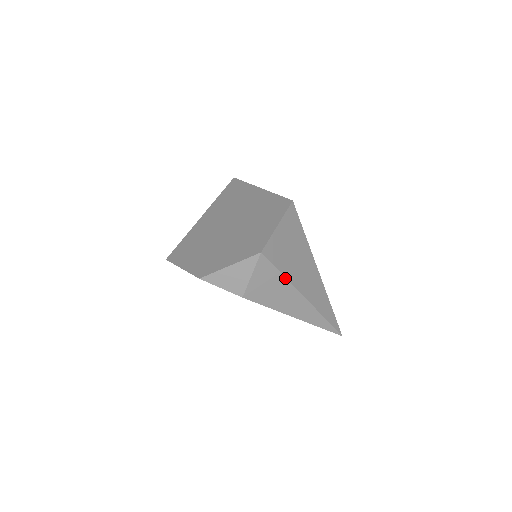
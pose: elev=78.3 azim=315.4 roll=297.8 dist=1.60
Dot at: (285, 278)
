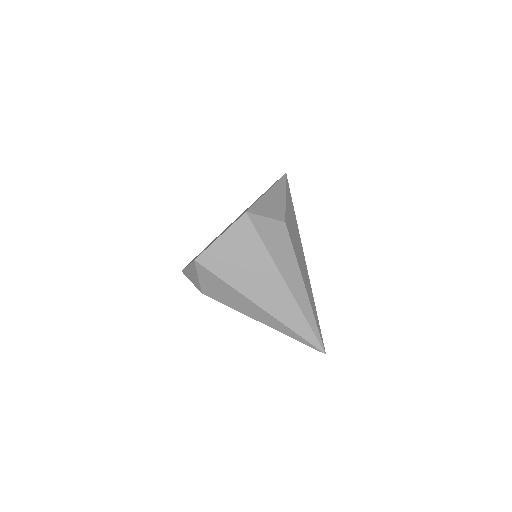
Dot at: (228, 285)
